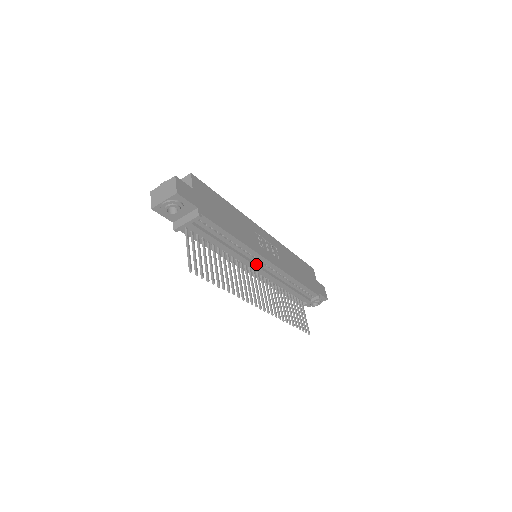
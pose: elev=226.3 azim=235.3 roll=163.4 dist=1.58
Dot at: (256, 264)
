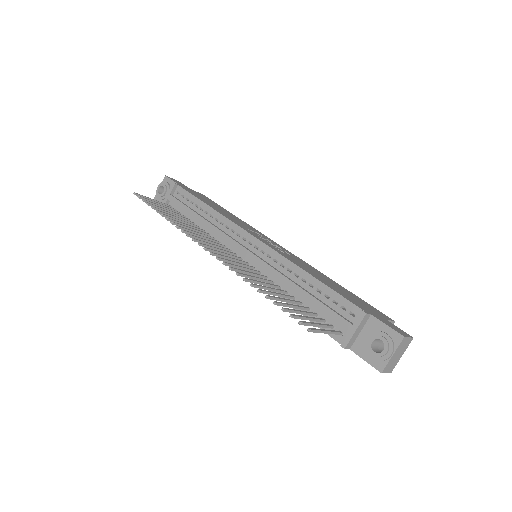
Dot at: (238, 242)
